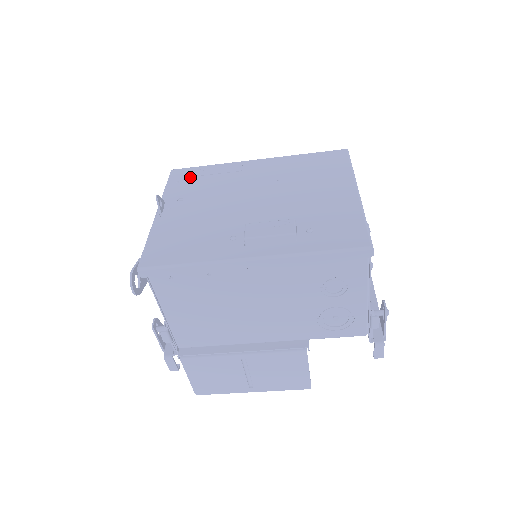
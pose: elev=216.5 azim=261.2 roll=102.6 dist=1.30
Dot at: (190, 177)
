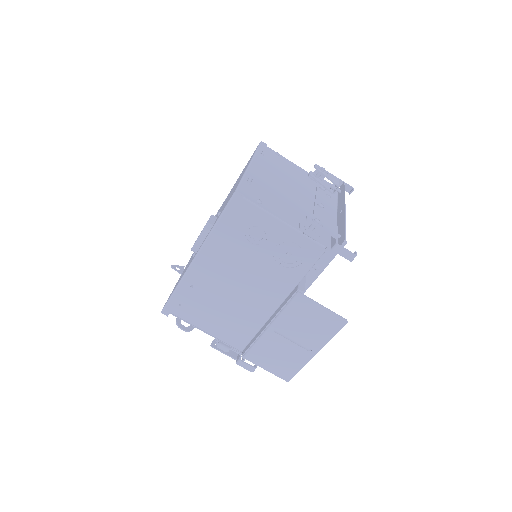
Dot at: occluded
